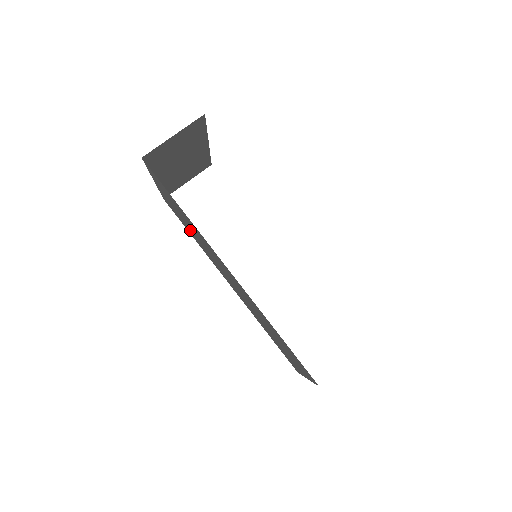
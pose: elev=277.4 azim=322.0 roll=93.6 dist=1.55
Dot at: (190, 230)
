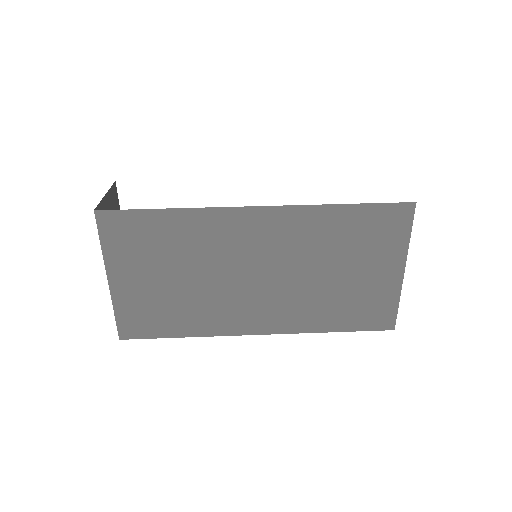
Dot at: (180, 301)
